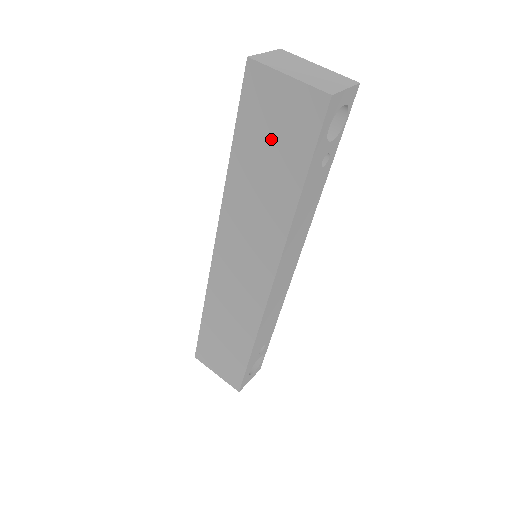
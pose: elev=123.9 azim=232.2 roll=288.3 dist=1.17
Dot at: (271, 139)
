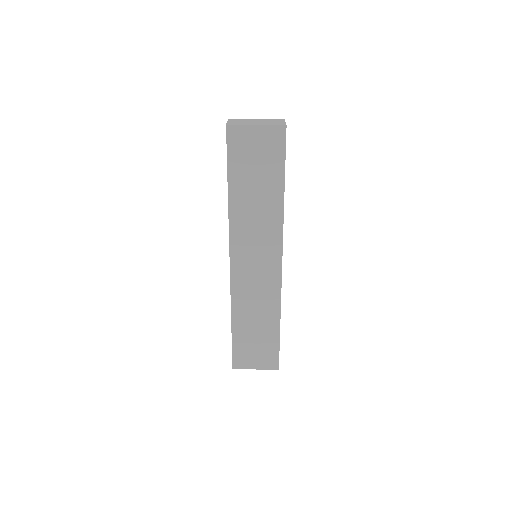
Dot at: (255, 166)
